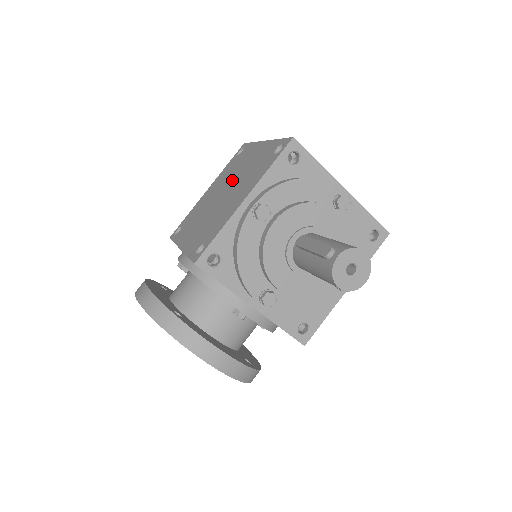
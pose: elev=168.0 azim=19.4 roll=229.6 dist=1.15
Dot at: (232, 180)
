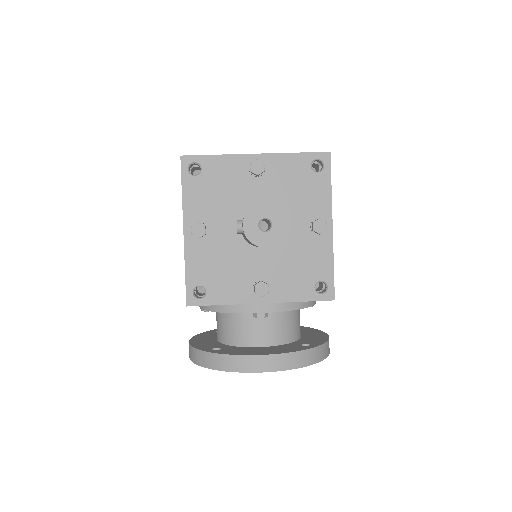
Dot at: occluded
